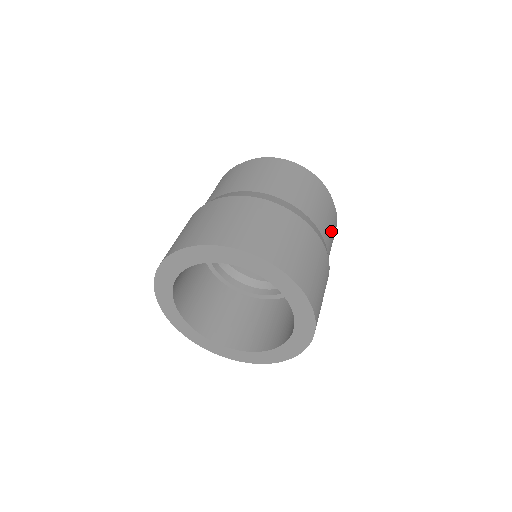
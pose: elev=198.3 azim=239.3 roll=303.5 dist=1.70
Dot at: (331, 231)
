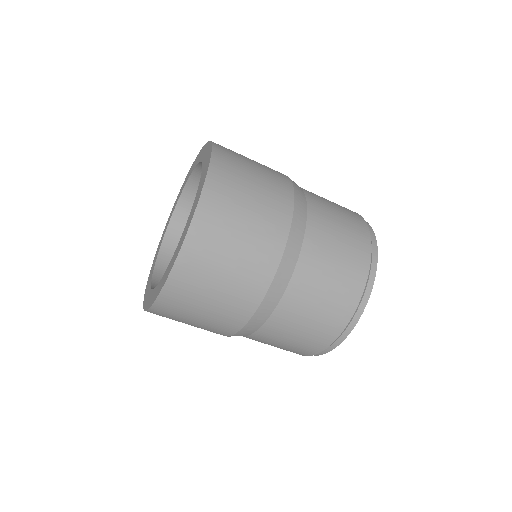
Dot at: (337, 234)
